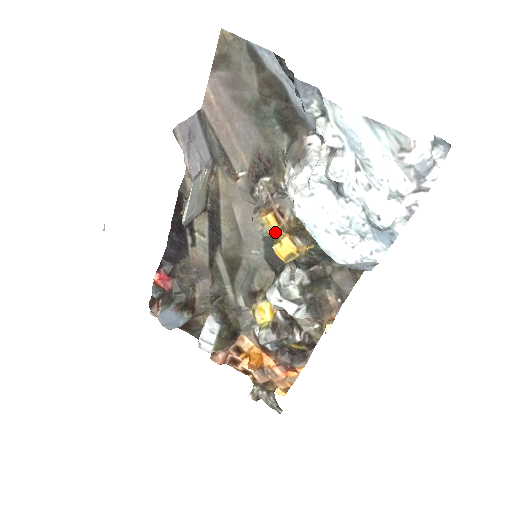
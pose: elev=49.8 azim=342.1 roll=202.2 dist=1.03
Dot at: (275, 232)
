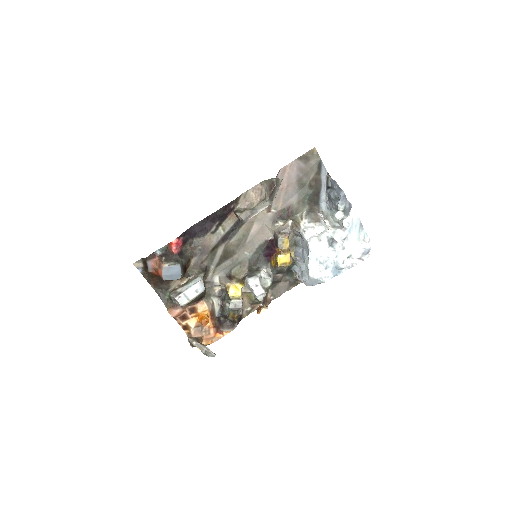
Dot at: (287, 249)
